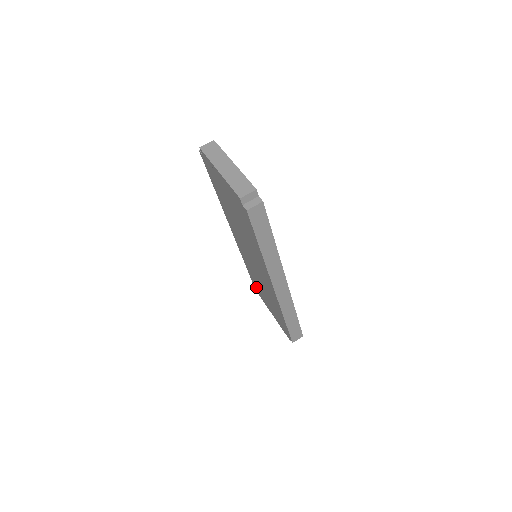
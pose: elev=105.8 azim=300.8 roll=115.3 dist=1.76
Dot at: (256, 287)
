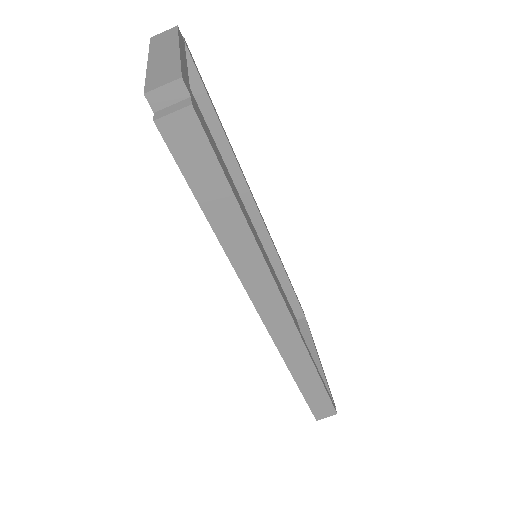
Dot at: occluded
